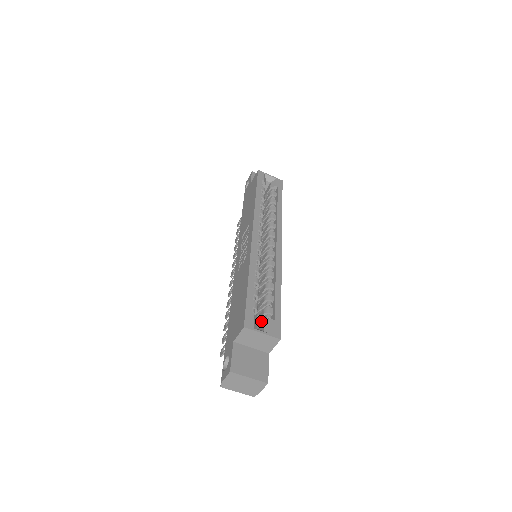
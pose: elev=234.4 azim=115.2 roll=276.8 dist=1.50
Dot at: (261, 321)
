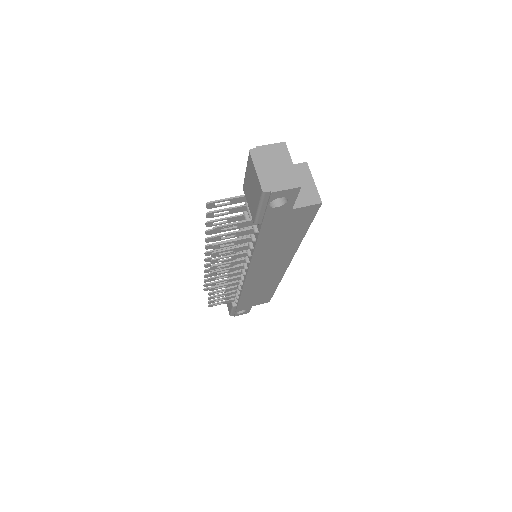
Dot at: occluded
